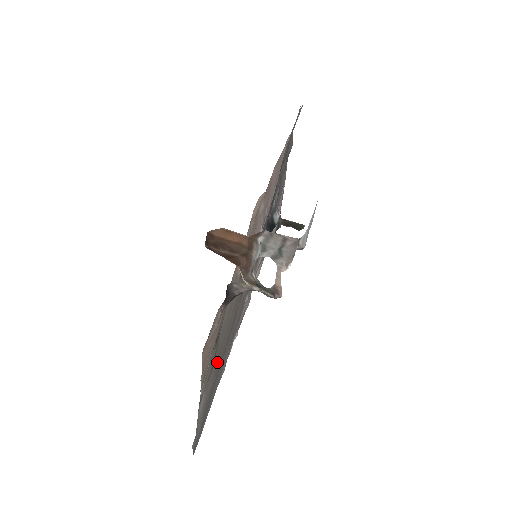
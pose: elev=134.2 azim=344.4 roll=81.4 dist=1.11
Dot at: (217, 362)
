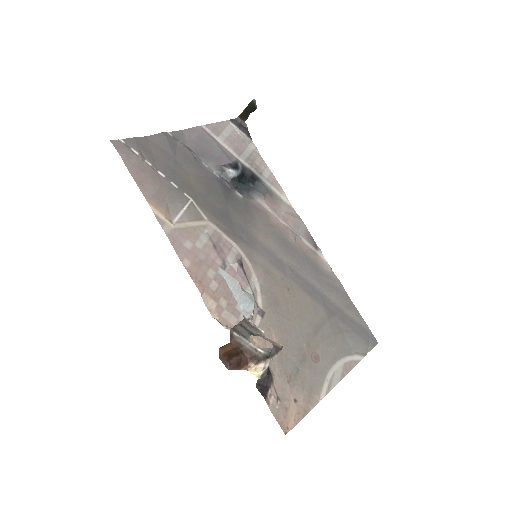
Dot at: (319, 335)
